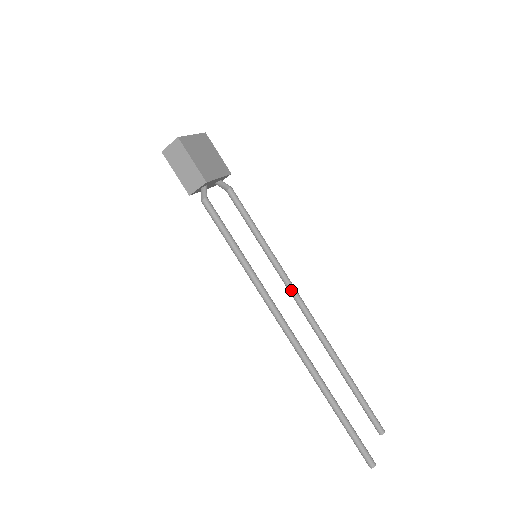
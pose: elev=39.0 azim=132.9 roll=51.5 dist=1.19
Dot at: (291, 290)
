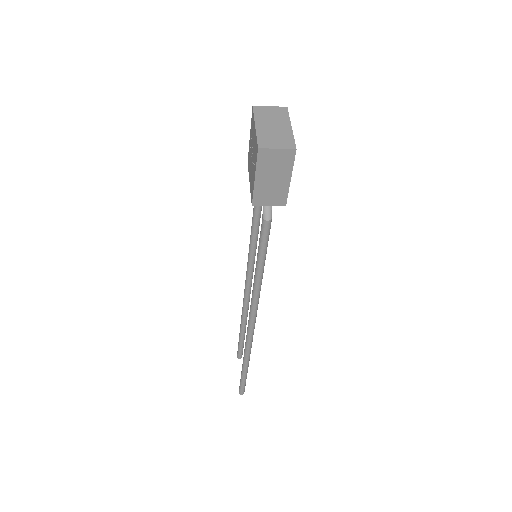
Dot at: (251, 273)
